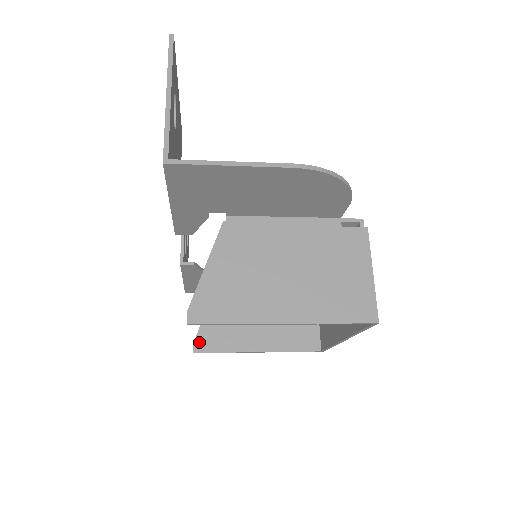
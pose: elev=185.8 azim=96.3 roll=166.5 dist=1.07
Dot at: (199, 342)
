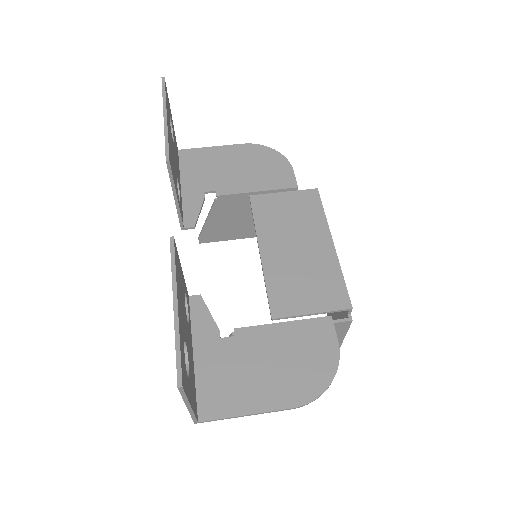
Dot at: (203, 238)
